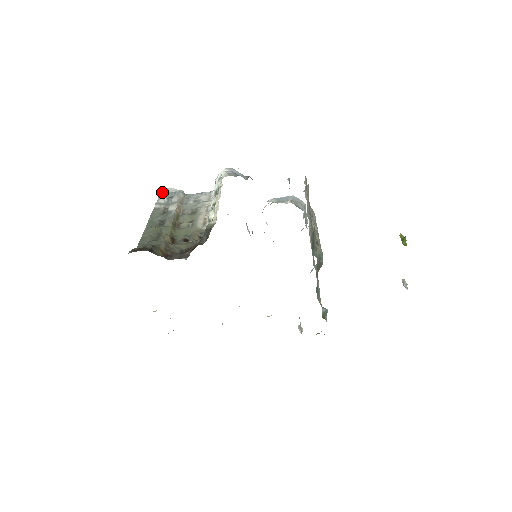
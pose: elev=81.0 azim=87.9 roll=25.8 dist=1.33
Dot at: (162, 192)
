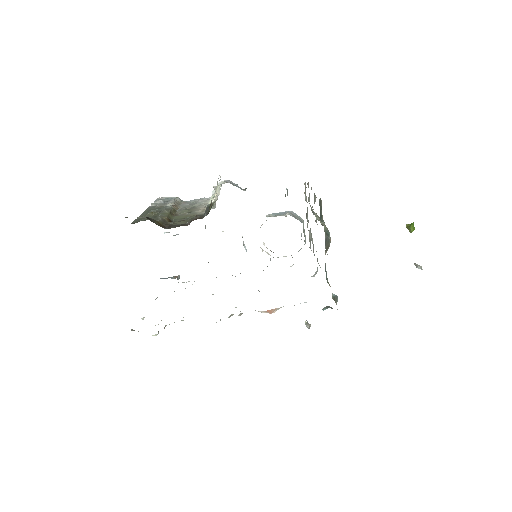
Dot at: (158, 199)
